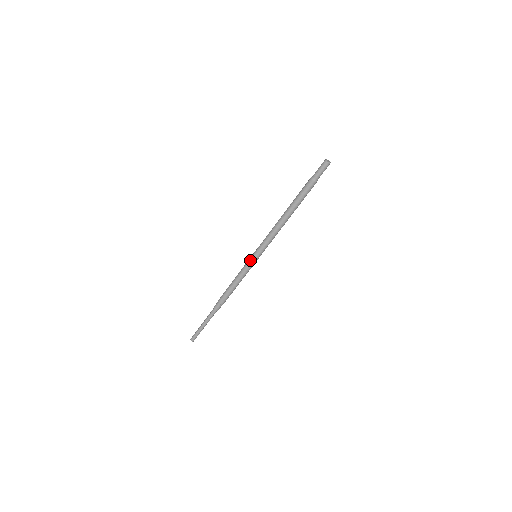
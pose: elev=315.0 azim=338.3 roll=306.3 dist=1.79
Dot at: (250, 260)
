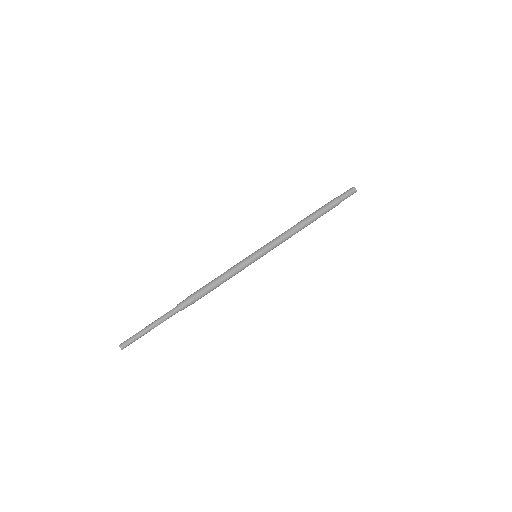
Dot at: (250, 257)
